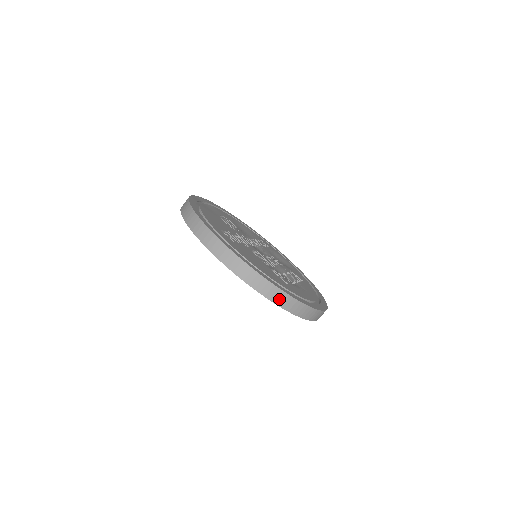
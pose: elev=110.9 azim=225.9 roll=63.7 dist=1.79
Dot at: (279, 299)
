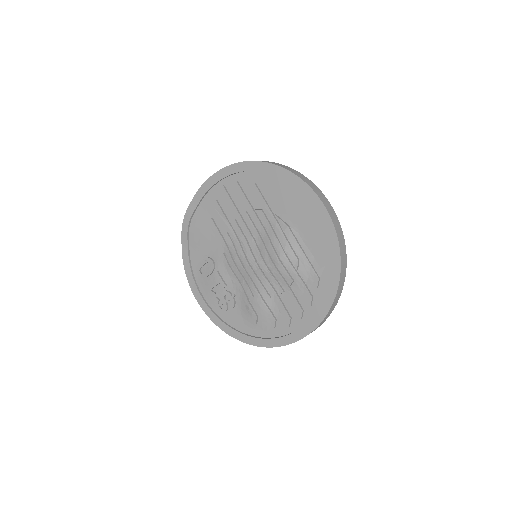
Dot at: (322, 198)
